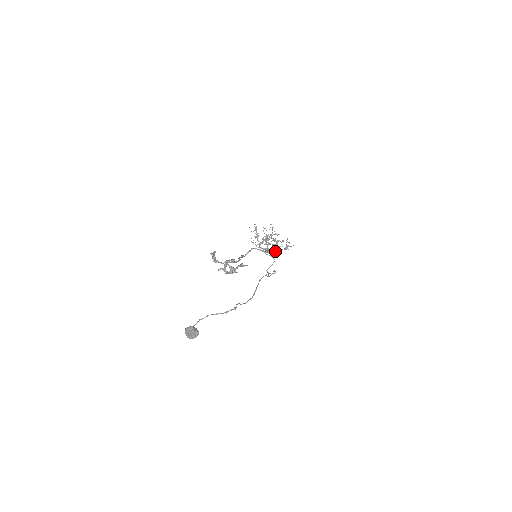
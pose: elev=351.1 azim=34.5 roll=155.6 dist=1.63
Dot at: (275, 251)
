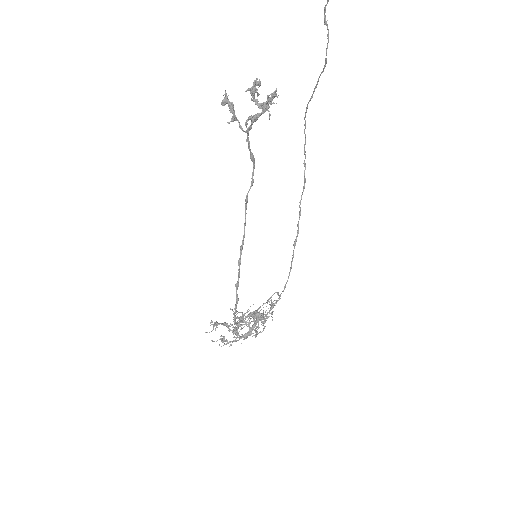
Dot at: (263, 318)
